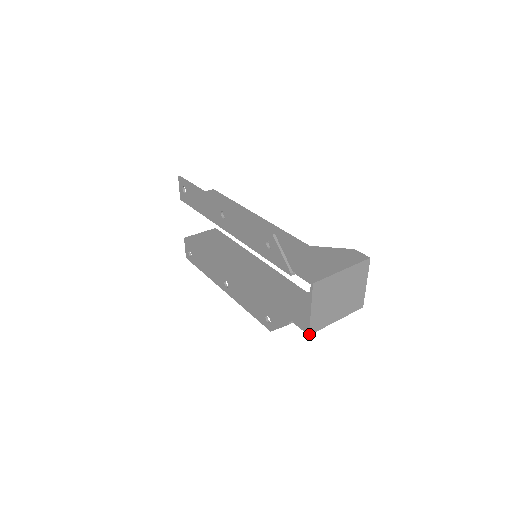
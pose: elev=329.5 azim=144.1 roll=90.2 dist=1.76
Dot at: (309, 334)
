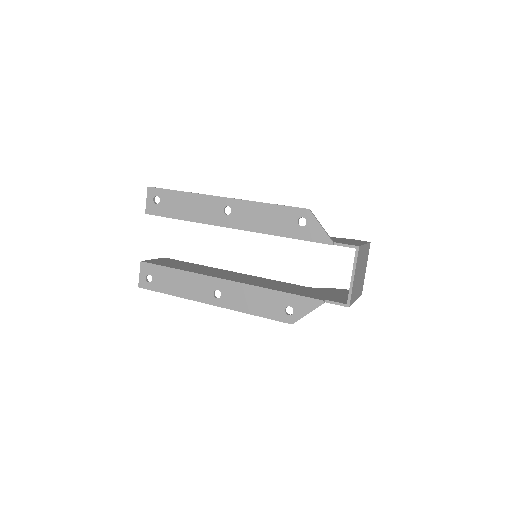
Dot at: (349, 306)
